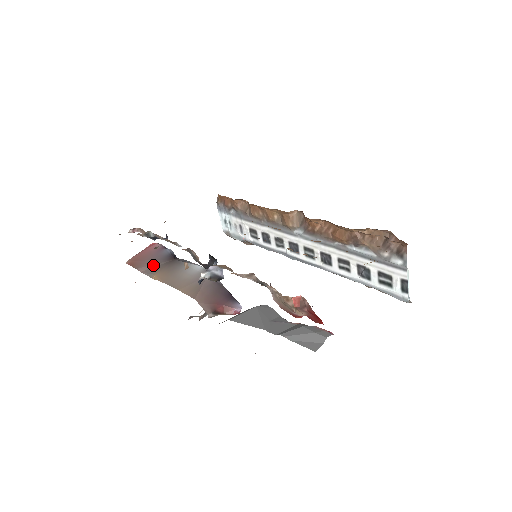
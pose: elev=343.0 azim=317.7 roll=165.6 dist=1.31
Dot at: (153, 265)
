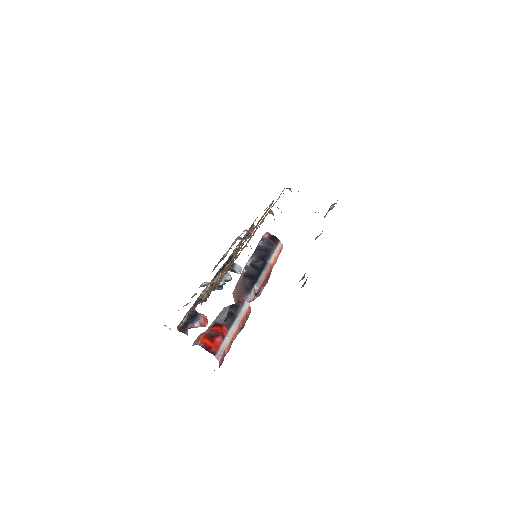
Dot at: occluded
